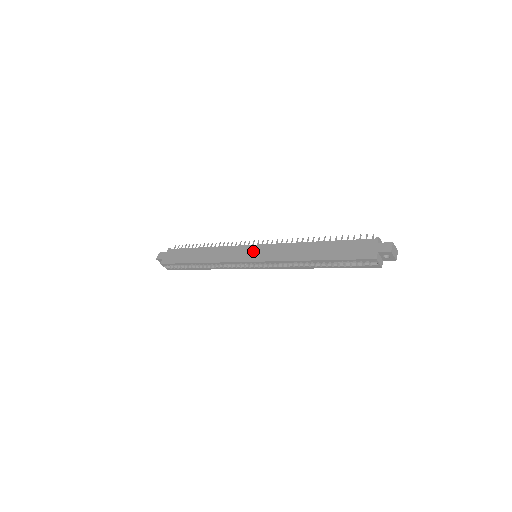
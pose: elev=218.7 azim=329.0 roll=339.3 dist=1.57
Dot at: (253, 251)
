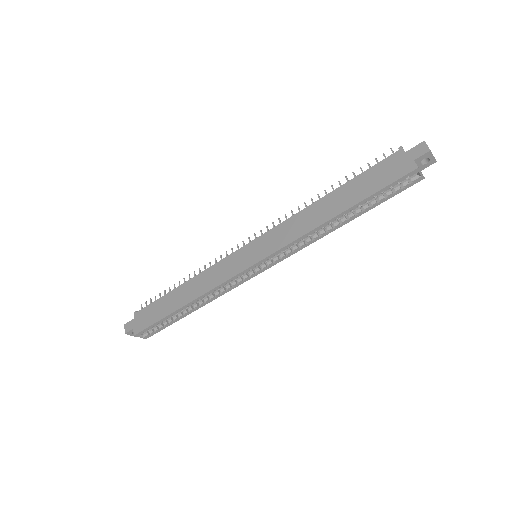
Dot at: (251, 251)
